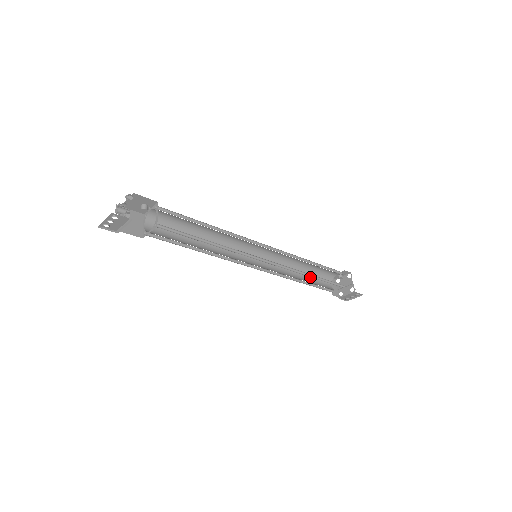
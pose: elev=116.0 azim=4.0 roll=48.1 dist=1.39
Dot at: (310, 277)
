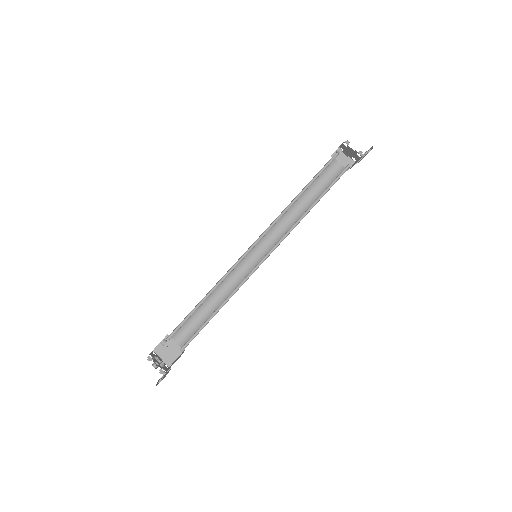
Dot at: (313, 189)
